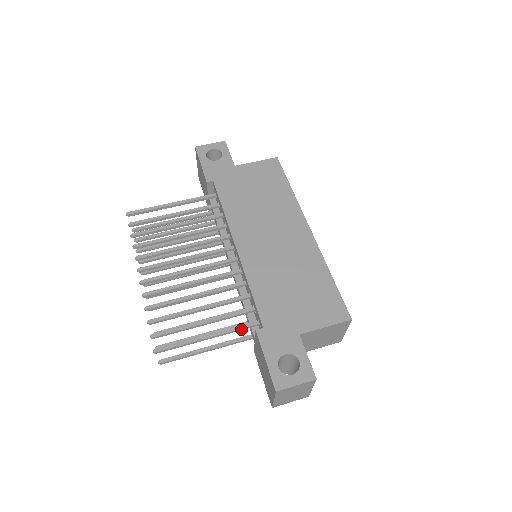
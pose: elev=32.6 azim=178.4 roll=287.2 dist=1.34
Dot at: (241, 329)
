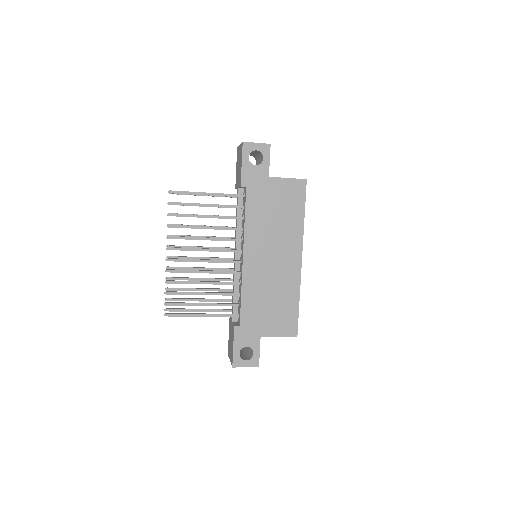
Dot at: (226, 316)
